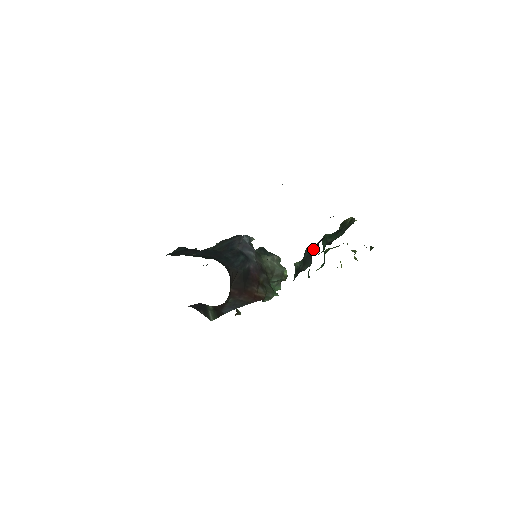
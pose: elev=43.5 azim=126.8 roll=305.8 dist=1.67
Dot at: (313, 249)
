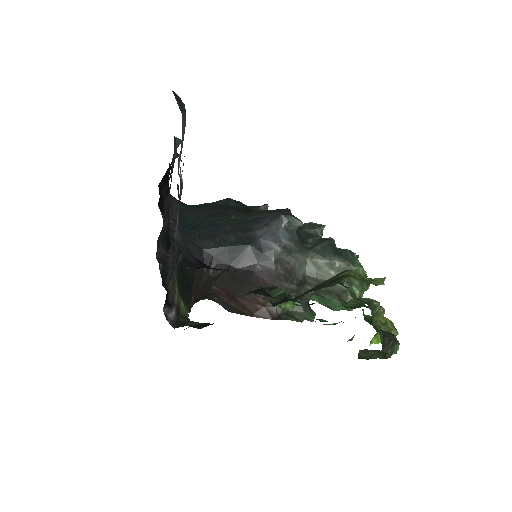
Dot at: occluded
